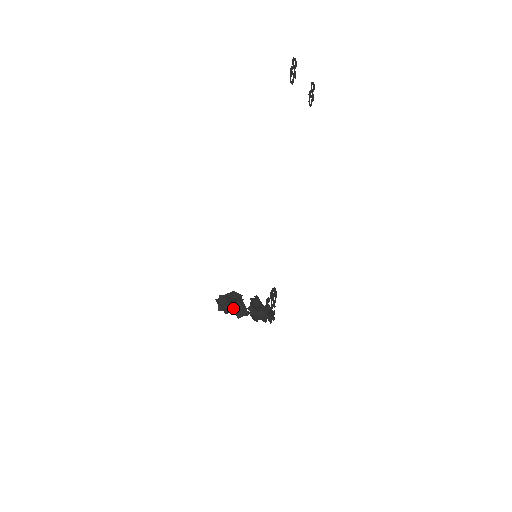
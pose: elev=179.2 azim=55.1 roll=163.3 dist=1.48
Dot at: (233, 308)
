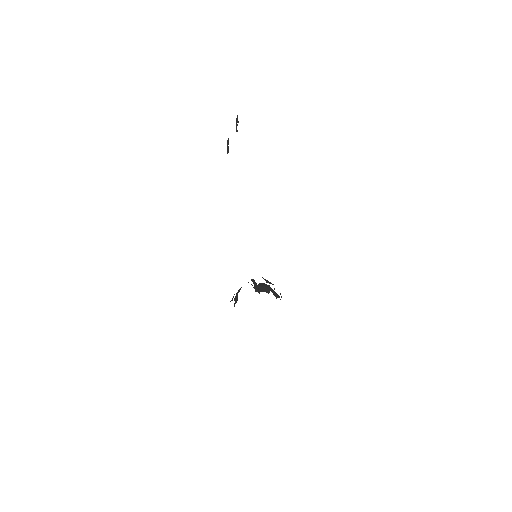
Dot at: (268, 290)
